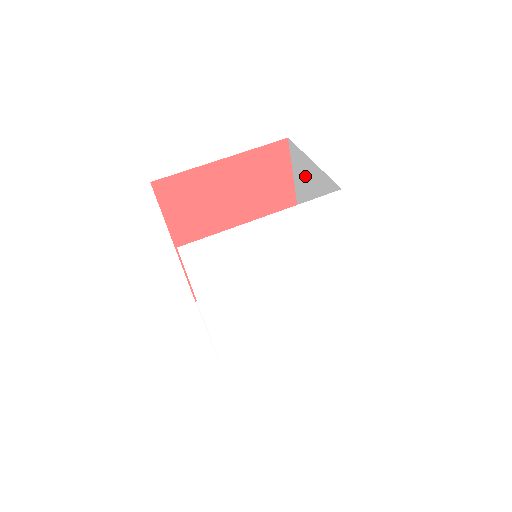
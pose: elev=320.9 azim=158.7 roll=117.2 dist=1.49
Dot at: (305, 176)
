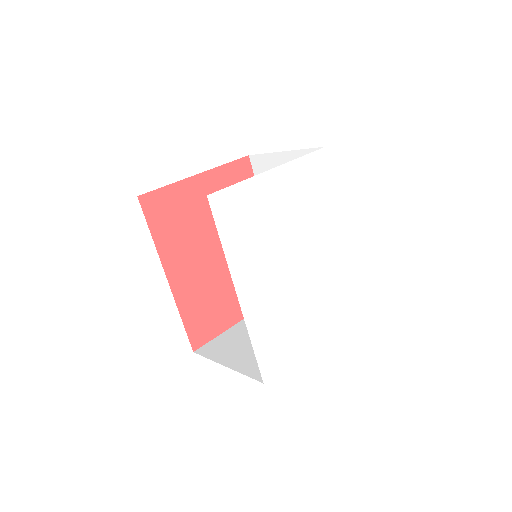
Dot at: occluded
